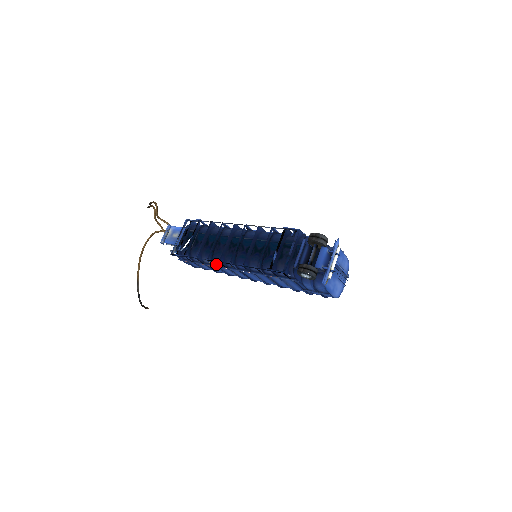
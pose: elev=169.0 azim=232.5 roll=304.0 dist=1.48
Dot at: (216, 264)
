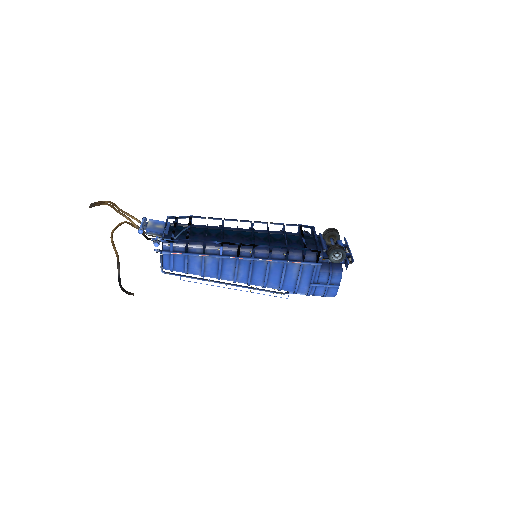
Dot at: (223, 254)
